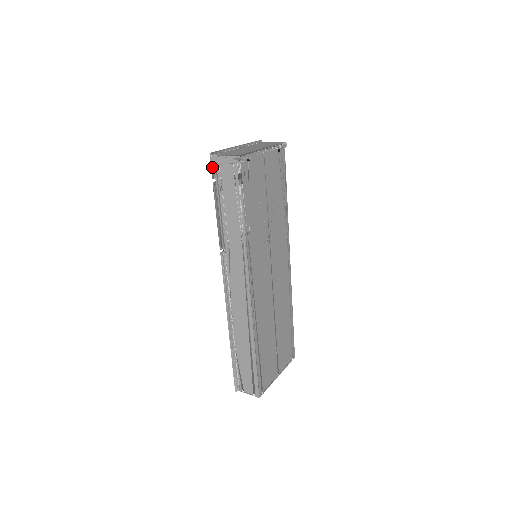
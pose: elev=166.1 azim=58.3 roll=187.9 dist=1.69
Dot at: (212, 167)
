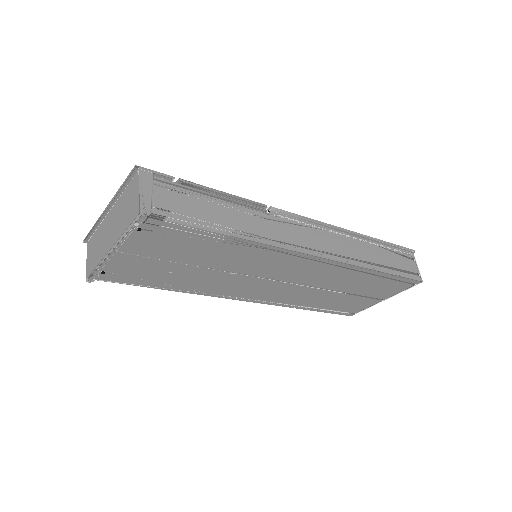
Dot at: occluded
